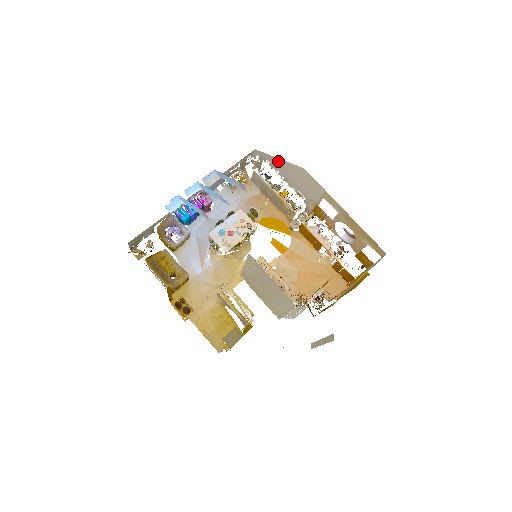
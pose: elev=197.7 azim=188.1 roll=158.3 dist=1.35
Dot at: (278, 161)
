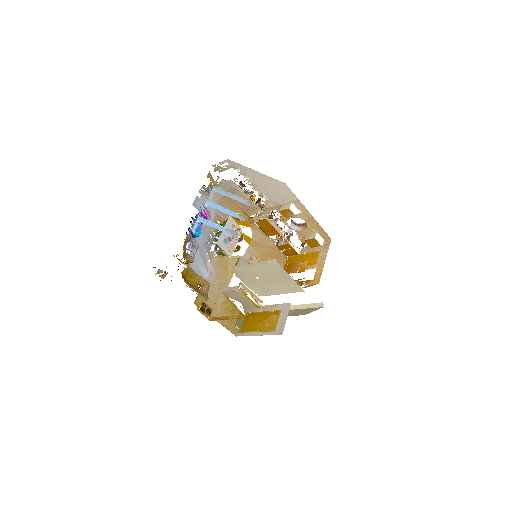
Dot at: (254, 173)
